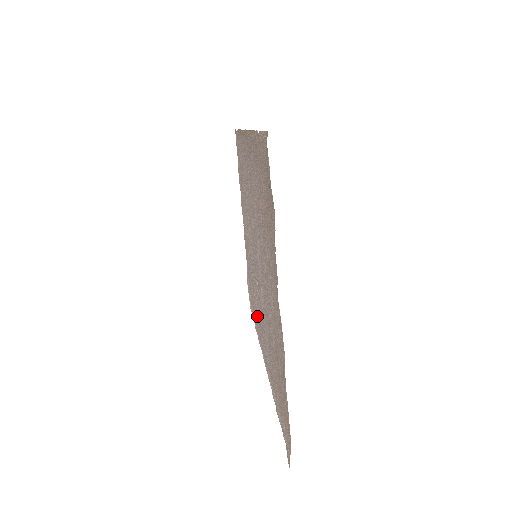
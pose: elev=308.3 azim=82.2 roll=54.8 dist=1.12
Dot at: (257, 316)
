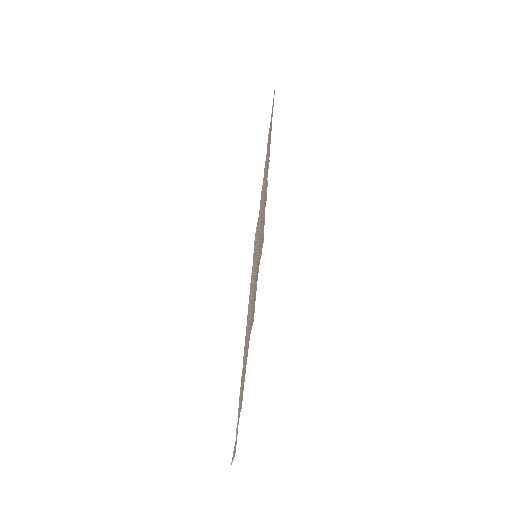
Dot at: occluded
